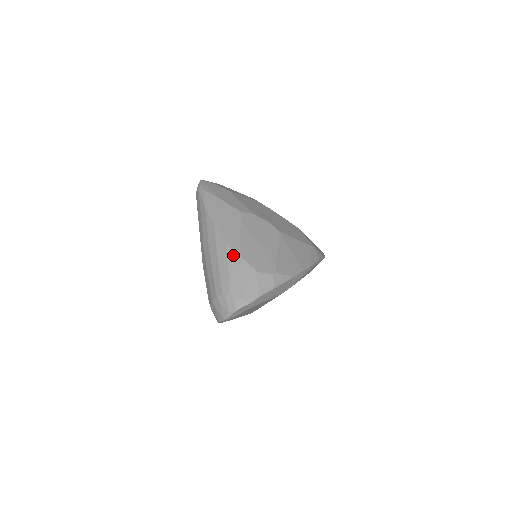
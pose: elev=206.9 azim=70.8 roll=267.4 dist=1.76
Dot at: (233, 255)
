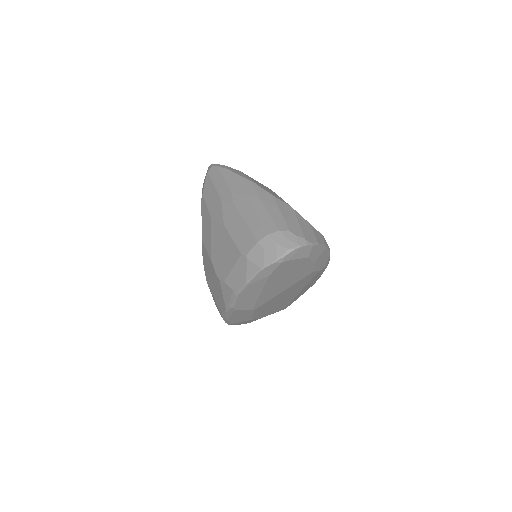
Dot at: (283, 204)
